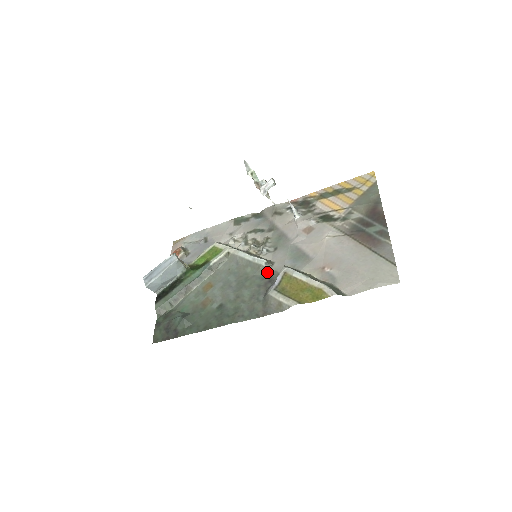
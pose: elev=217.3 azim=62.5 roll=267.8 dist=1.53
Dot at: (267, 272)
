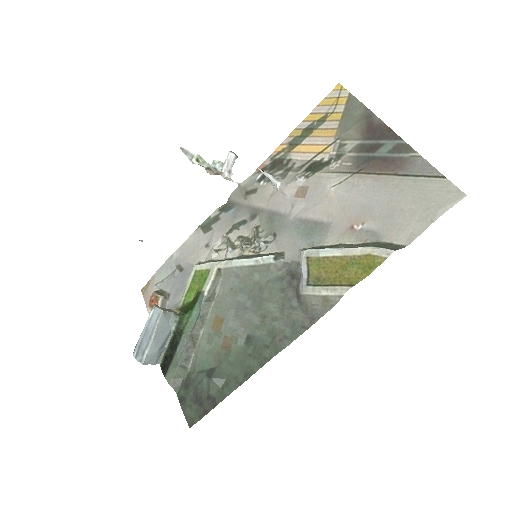
Dot at: (282, 268)
